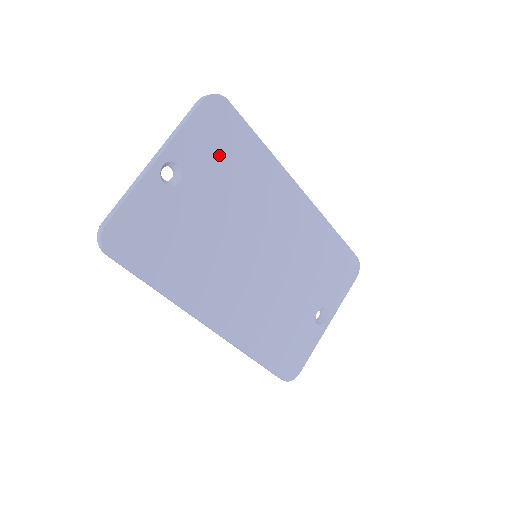
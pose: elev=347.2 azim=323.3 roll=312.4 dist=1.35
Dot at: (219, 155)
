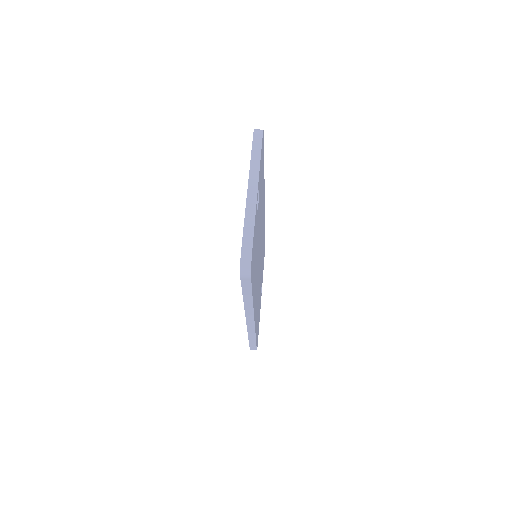
Dot at: (261, 179)
